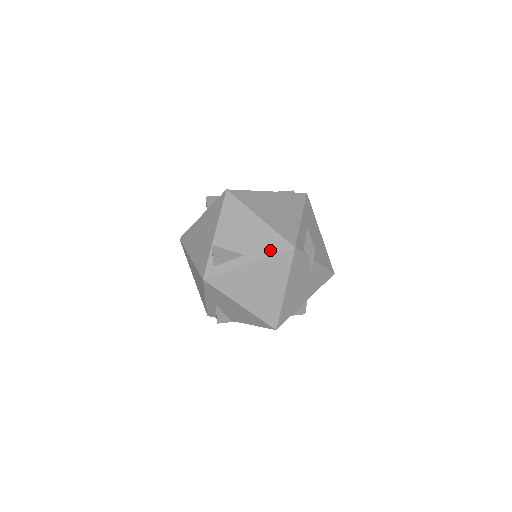
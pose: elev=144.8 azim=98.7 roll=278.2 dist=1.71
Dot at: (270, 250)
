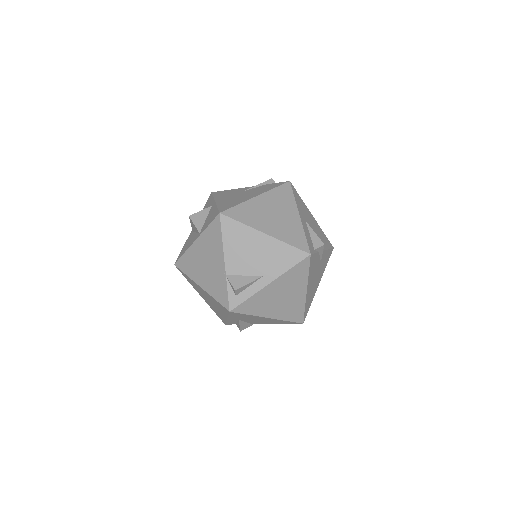
Dot at: (287, 264)
